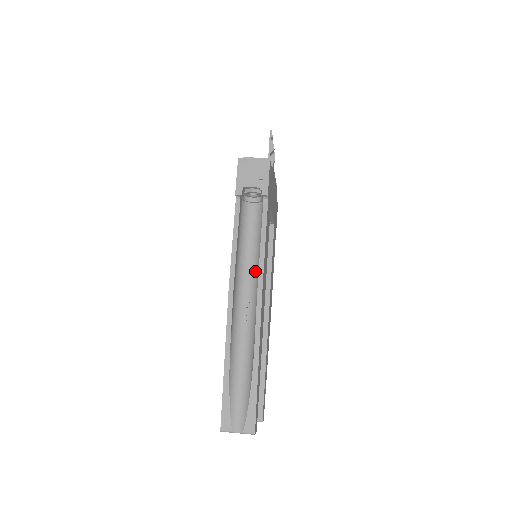
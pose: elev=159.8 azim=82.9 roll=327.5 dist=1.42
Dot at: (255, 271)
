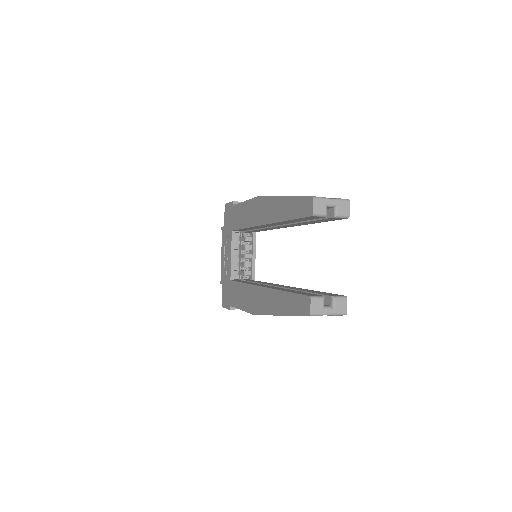
Dot at: occluded
